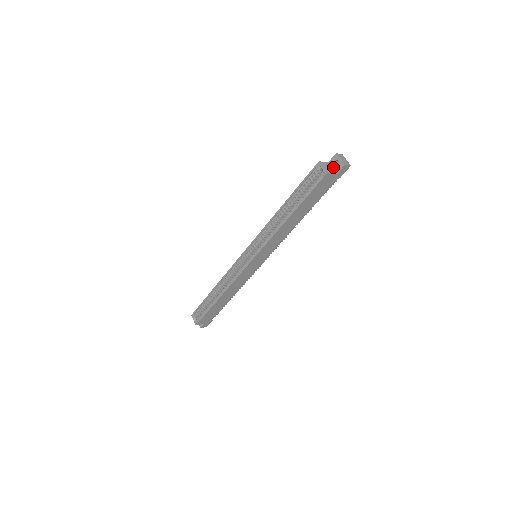
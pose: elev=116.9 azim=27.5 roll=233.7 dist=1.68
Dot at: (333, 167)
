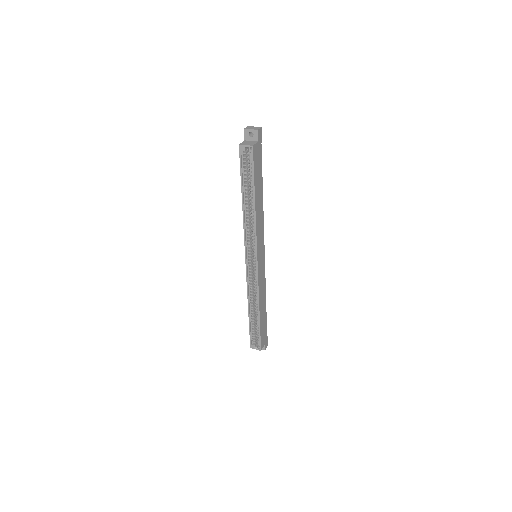
Dot at: (251, 140)
